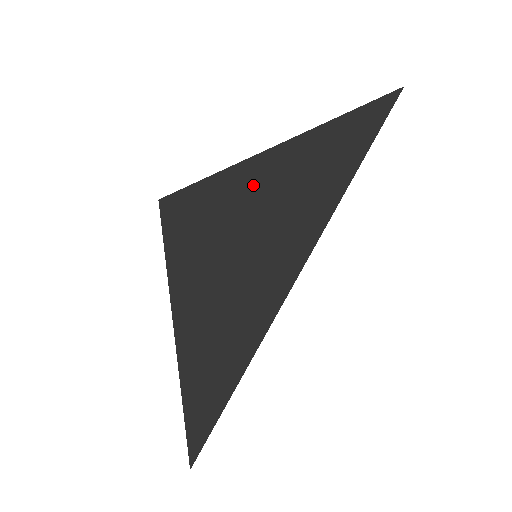
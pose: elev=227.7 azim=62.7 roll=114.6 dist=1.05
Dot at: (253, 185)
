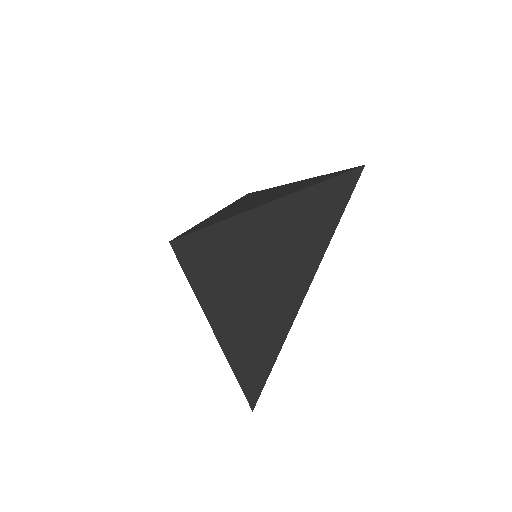
Dot at: (248, 240)
